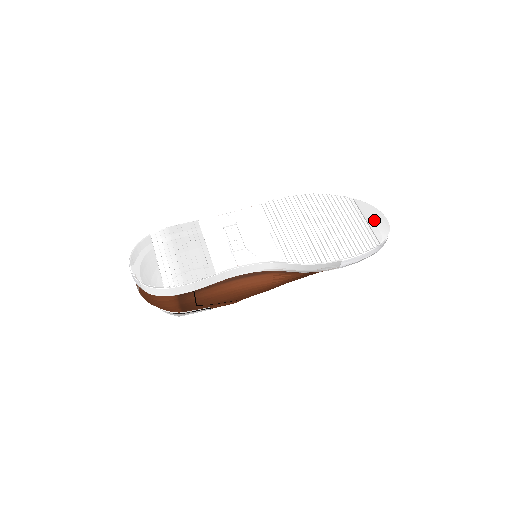
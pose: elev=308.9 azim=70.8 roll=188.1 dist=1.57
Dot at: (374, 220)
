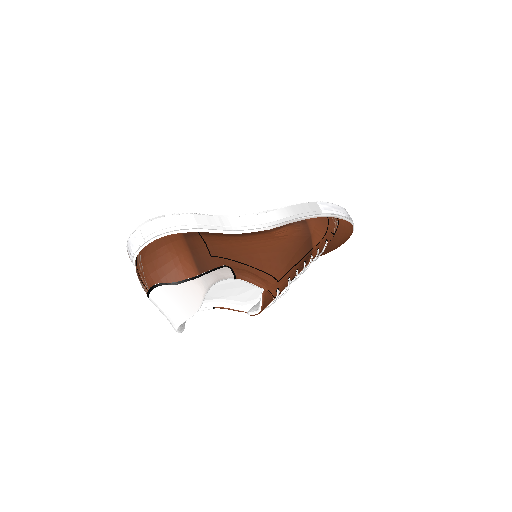
Dot at: occluded
